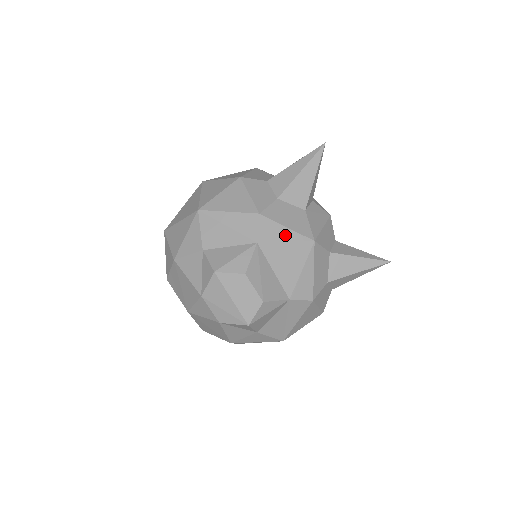
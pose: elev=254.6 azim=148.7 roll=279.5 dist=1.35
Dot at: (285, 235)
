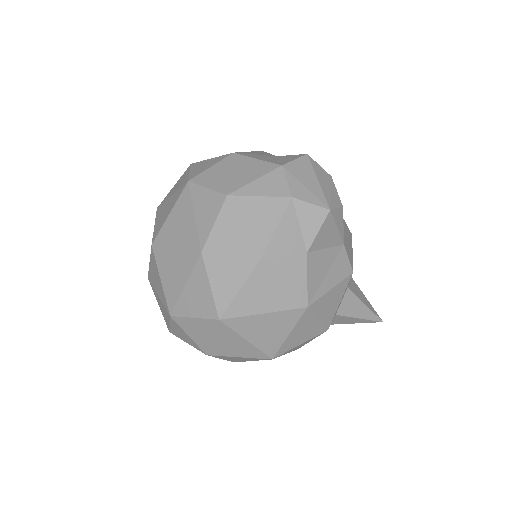
Dot at: occluded
